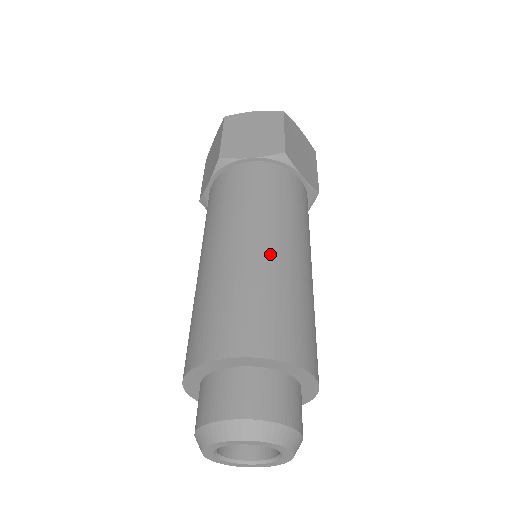
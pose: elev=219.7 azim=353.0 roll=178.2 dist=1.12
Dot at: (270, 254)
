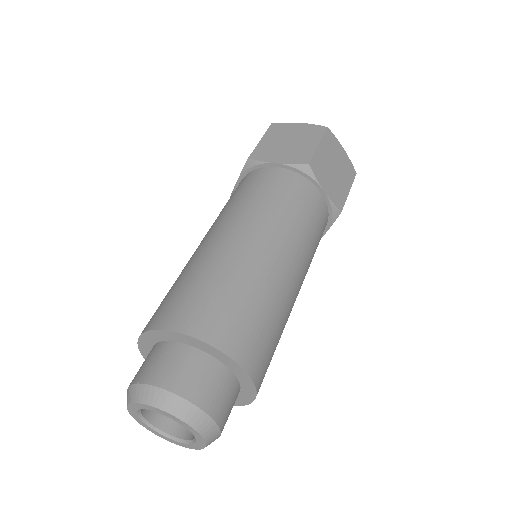
Dot at: (199, 248)
